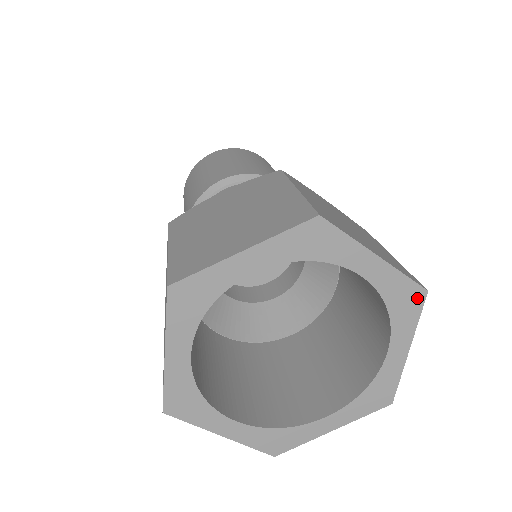
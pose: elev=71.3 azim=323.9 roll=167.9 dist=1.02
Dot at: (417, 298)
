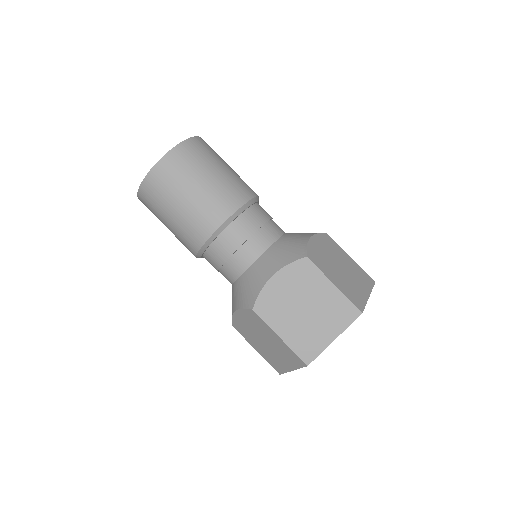
Dot at: occluded
